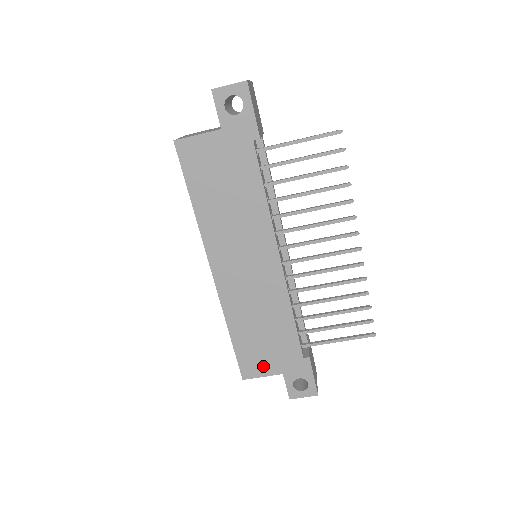
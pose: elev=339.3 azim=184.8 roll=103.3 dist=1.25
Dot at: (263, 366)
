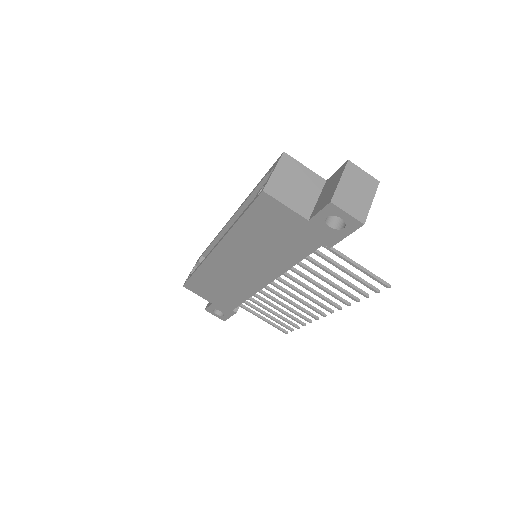
Dot at: (203, 293)
